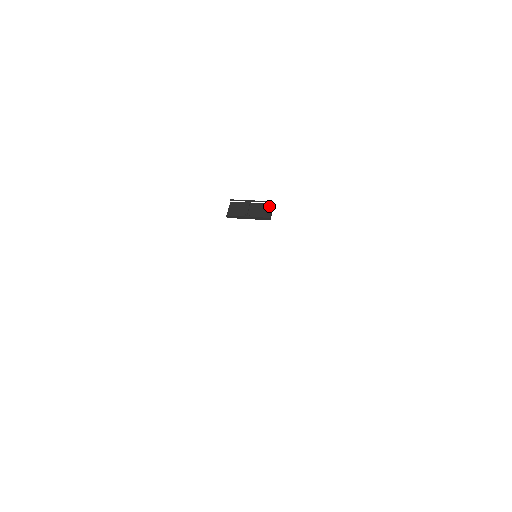
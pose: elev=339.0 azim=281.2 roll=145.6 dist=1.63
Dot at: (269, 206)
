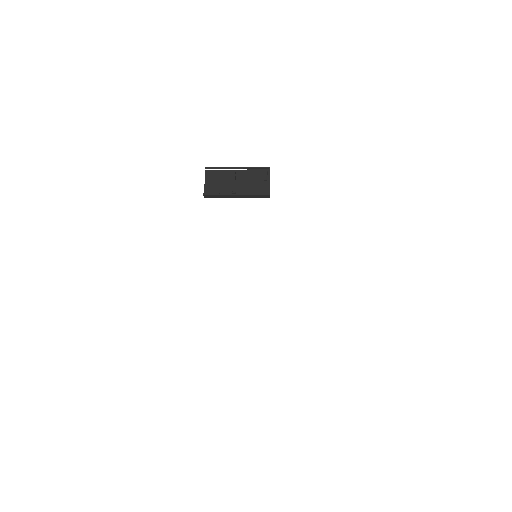
Dot at: (265, 176)
